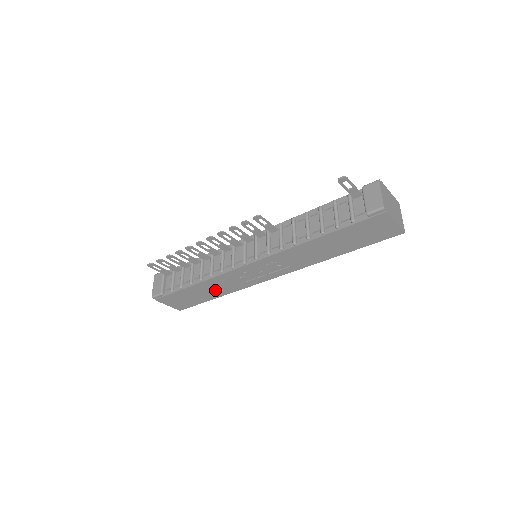
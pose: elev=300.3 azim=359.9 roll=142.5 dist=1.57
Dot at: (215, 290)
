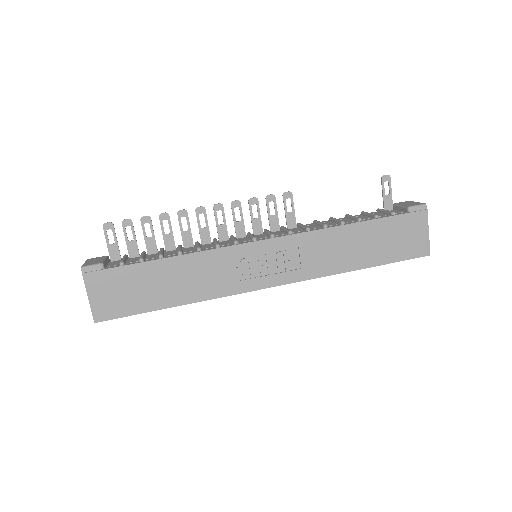
Dot at: (183, 285)
